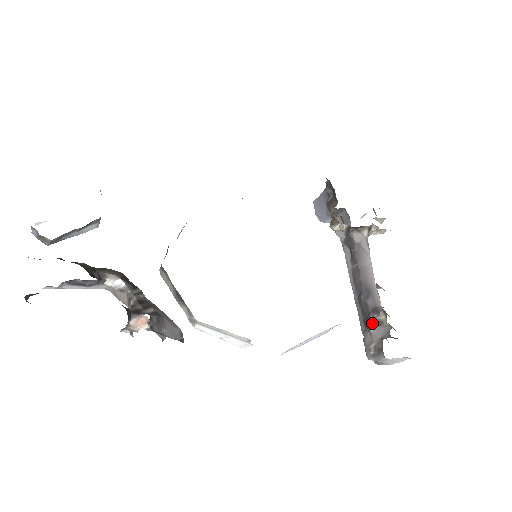
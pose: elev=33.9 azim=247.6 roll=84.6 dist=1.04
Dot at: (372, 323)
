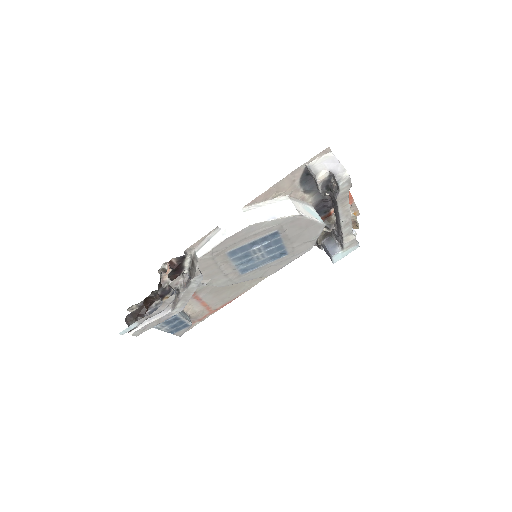
Dot at: occluded
